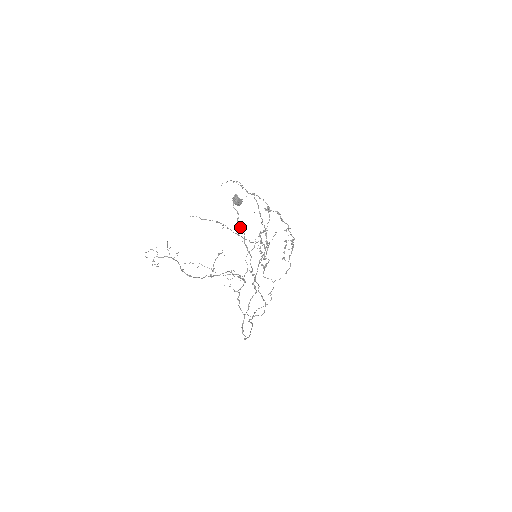
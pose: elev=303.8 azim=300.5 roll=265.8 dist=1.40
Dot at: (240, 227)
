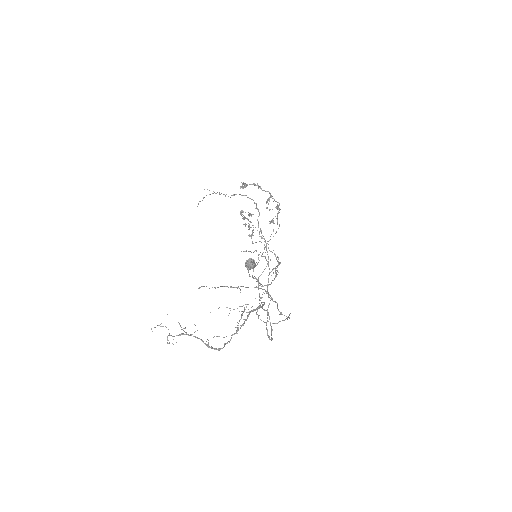
Dot at: (261, 288)
